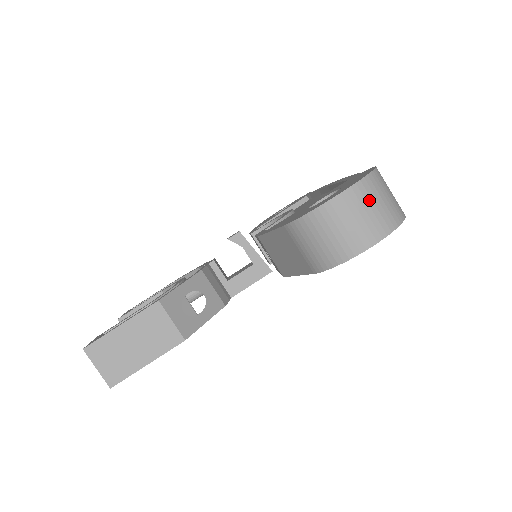
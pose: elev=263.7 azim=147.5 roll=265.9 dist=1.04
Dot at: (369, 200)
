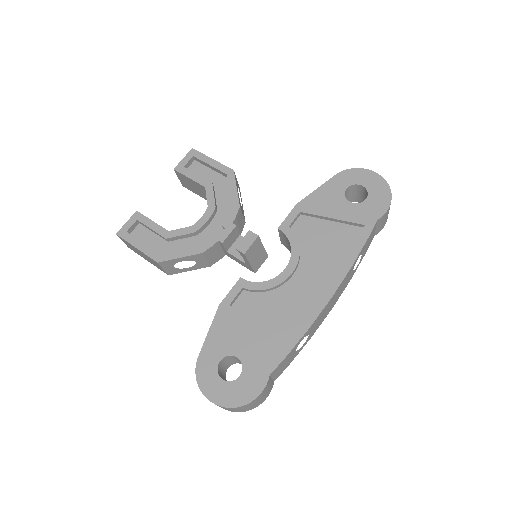
Dot at: (224, 408)
